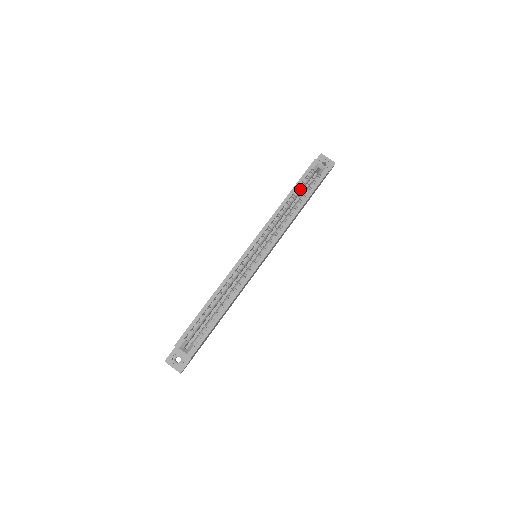
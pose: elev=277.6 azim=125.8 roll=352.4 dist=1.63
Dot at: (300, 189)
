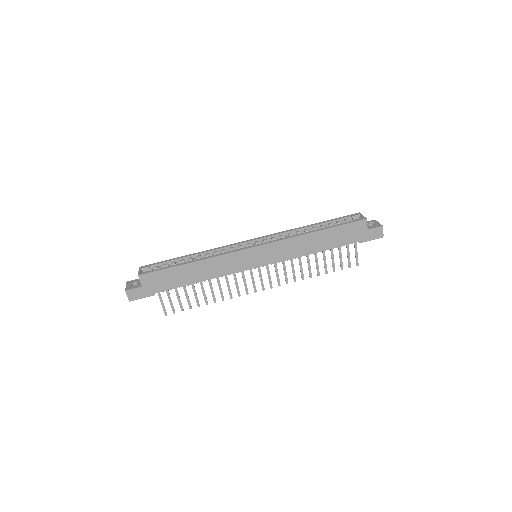
Dot at: (329, 224)
